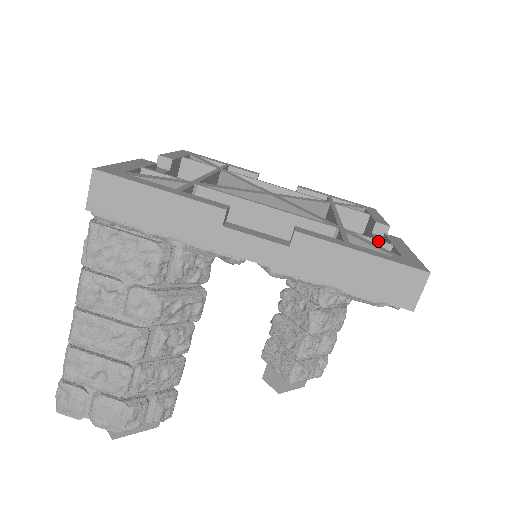
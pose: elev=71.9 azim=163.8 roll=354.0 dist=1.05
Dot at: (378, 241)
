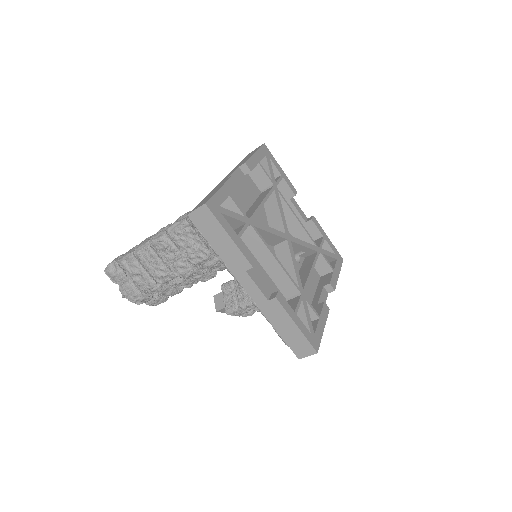
Dot at: (314, 312)
